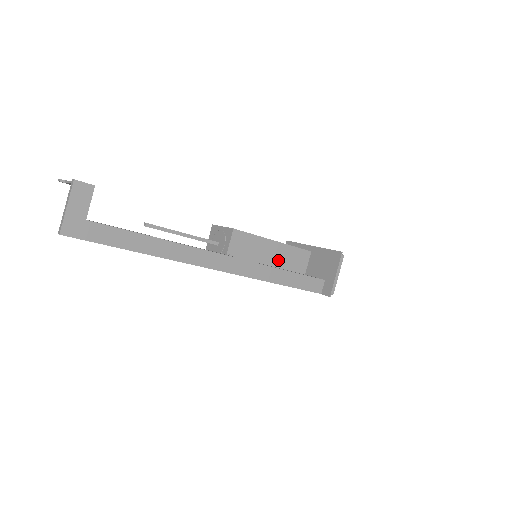
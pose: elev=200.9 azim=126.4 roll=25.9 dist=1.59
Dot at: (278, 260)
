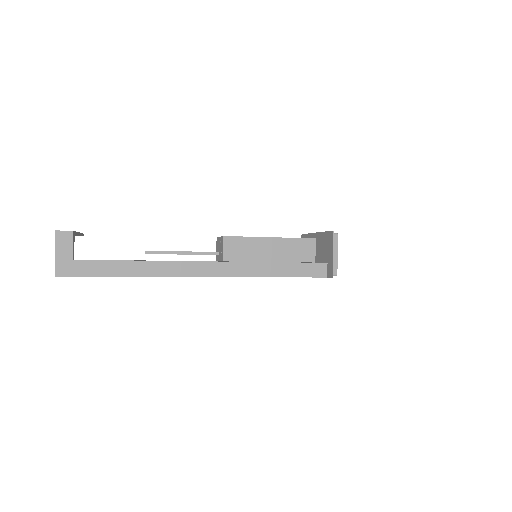
Dot at: (280, 255)
